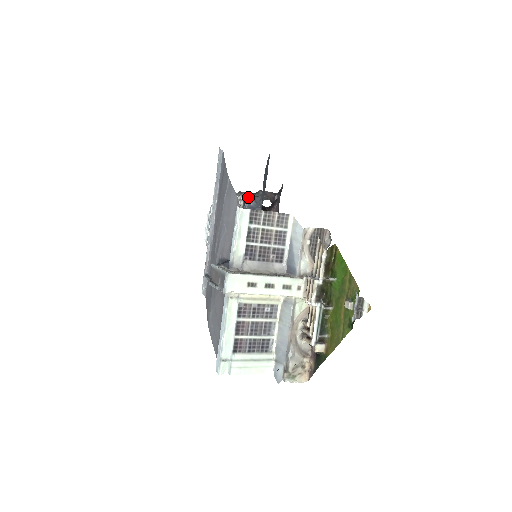
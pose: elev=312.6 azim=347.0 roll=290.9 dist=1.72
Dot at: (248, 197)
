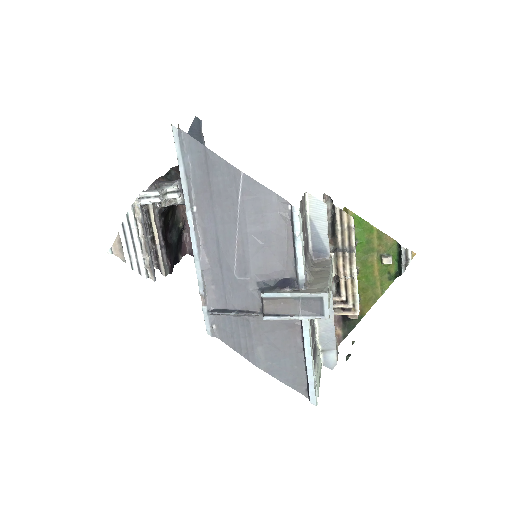
Dot at: occluded
